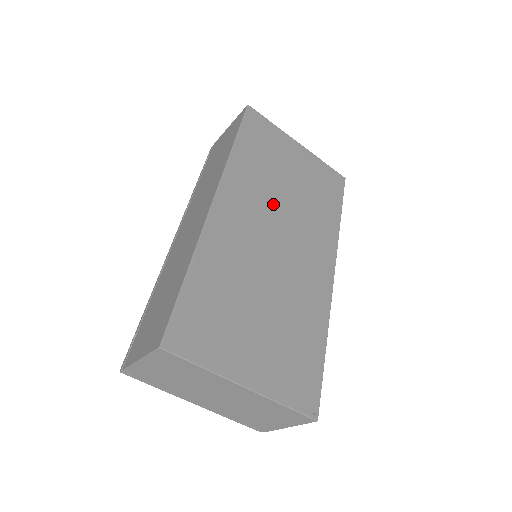
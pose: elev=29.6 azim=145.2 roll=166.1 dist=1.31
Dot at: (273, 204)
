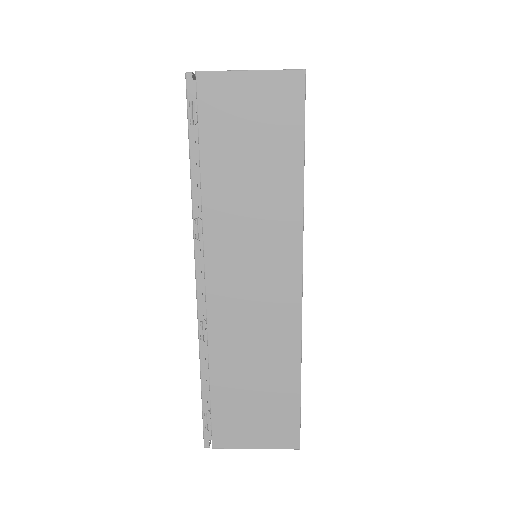
Dot at: occluded
